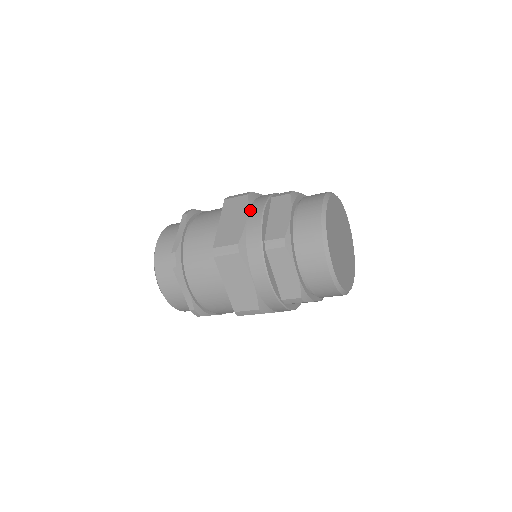
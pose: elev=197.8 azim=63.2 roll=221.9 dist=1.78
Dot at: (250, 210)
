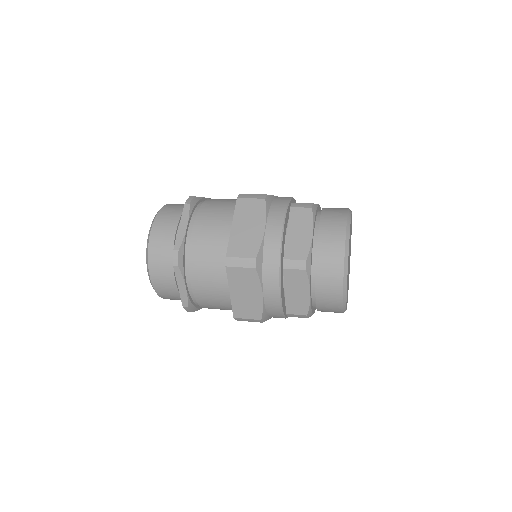
Dot at: (268, 219)
